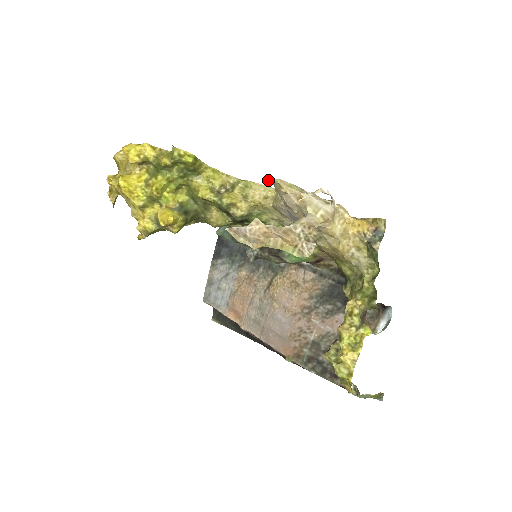
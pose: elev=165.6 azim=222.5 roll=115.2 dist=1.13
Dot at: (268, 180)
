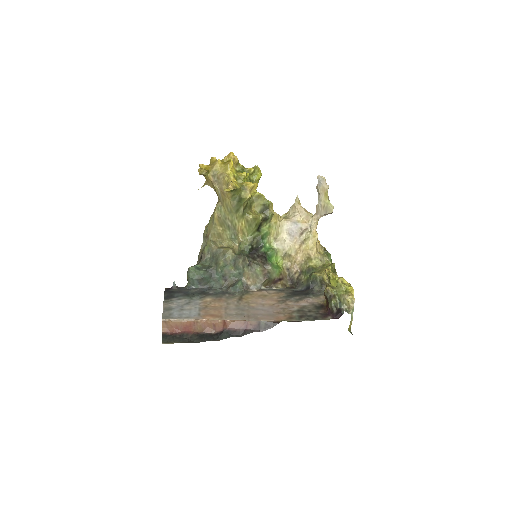
Dot at: (297, 196)
